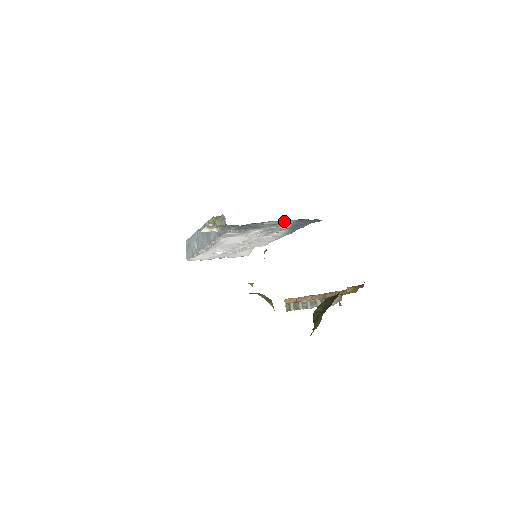
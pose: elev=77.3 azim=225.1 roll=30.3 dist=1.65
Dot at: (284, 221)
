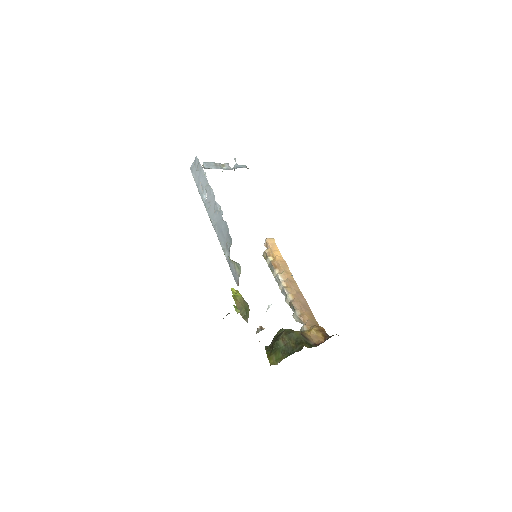
Dot at: occluded
